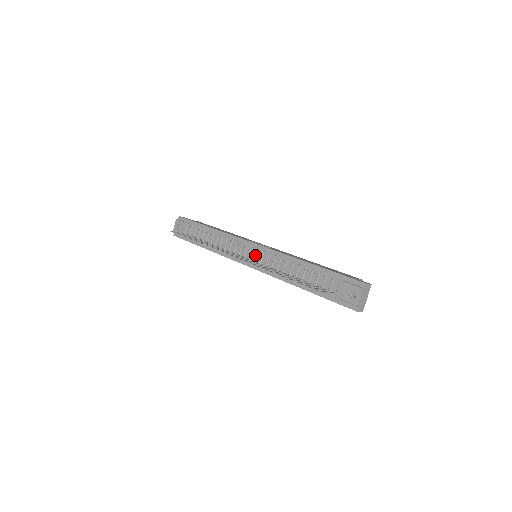
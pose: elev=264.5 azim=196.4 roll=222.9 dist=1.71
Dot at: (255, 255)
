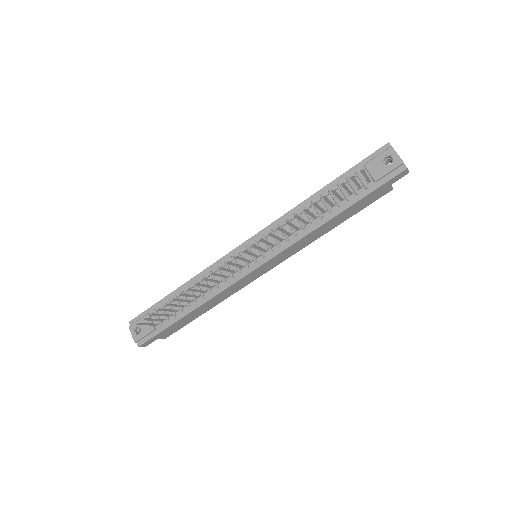
Dot at: (256, 249)
